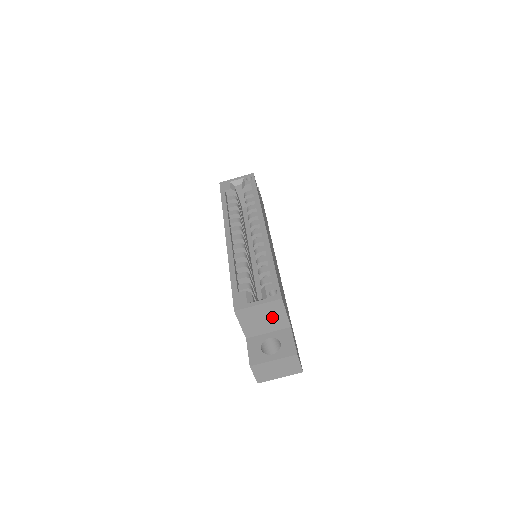
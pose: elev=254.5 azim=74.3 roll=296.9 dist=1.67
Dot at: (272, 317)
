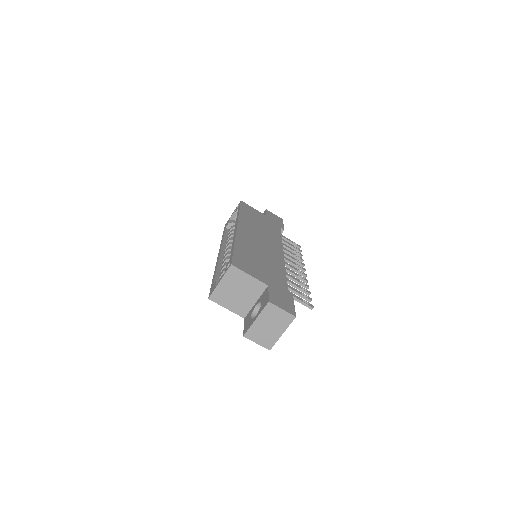
Dot at: (243, 286)
